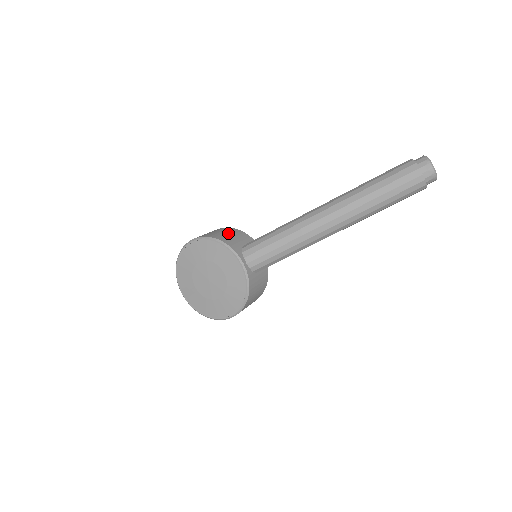
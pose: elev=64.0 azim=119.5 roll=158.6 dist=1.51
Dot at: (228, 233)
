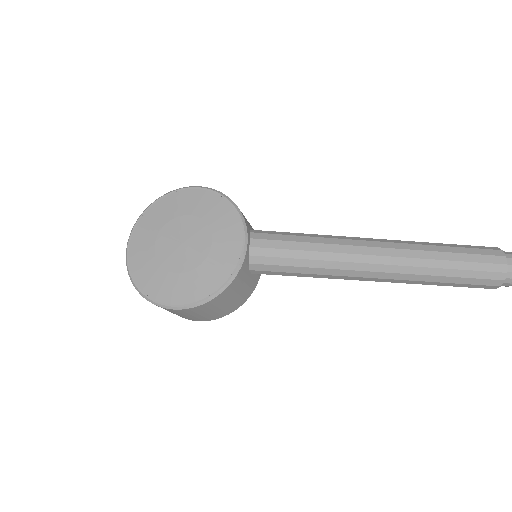
Dot at: occluded
